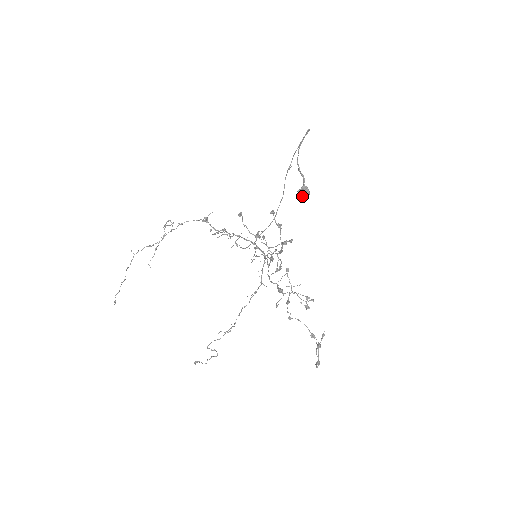
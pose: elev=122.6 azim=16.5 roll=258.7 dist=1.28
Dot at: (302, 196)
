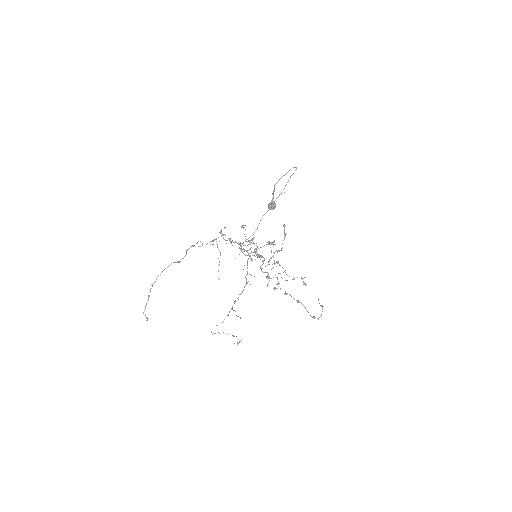
Dot at: (271, 209)
